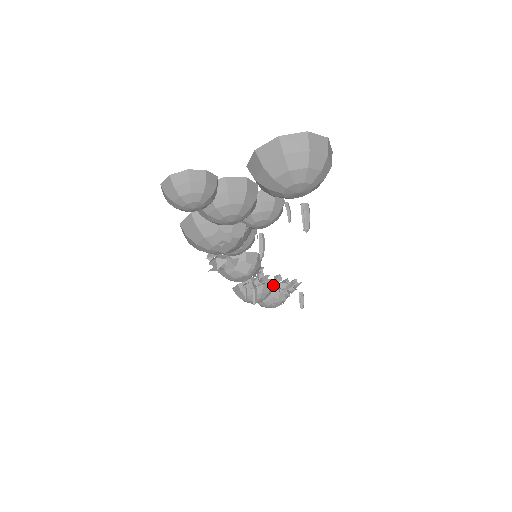
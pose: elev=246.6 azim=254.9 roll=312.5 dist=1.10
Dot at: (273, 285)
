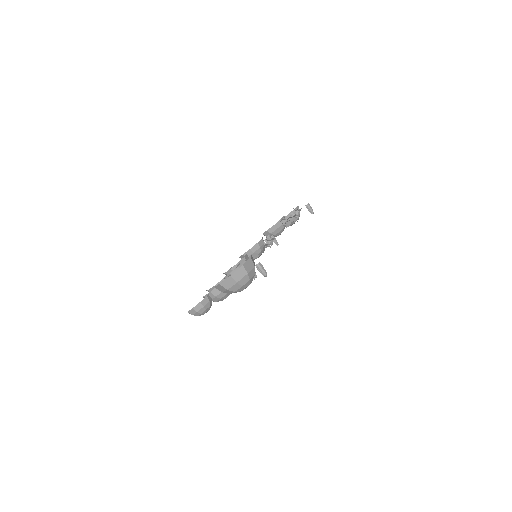
Dot at: (285, 218)
